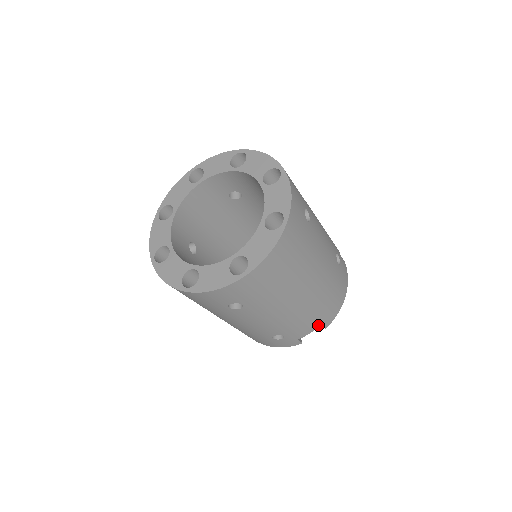
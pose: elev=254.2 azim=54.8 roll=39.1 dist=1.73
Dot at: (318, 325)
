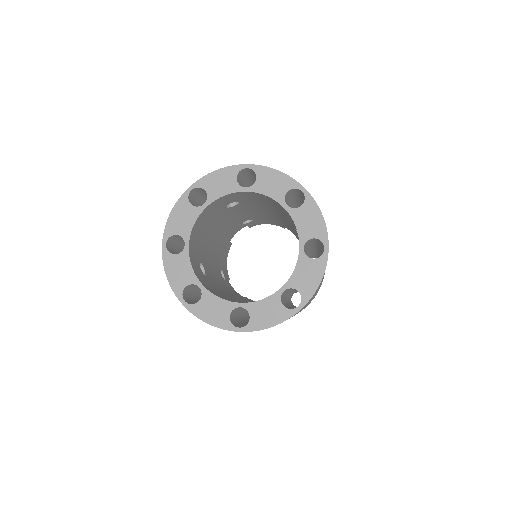
Dot at: occluded
